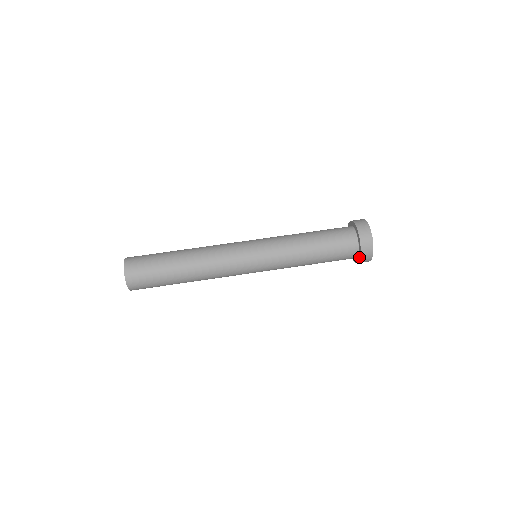
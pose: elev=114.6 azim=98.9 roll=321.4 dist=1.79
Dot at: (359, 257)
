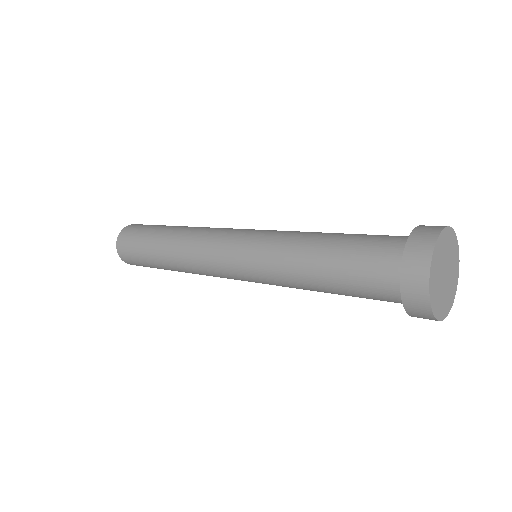
Dot at: (401, 273)
